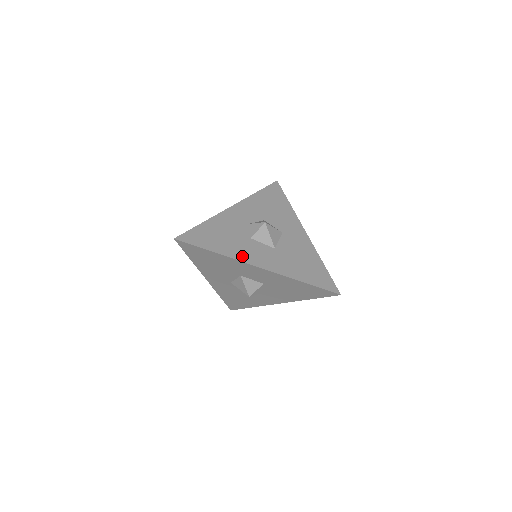
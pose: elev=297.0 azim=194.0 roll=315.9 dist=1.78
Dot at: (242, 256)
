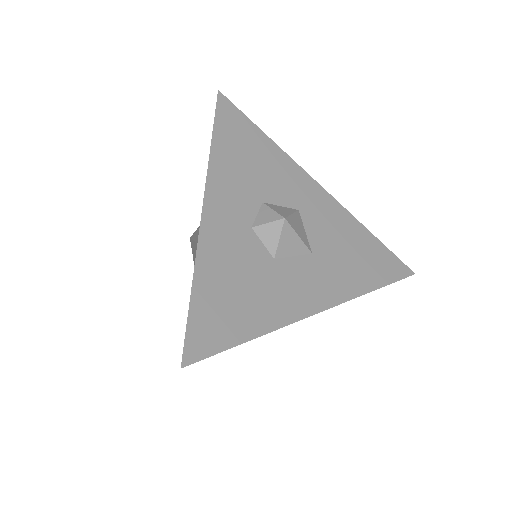
Dot at: (290, 310)
